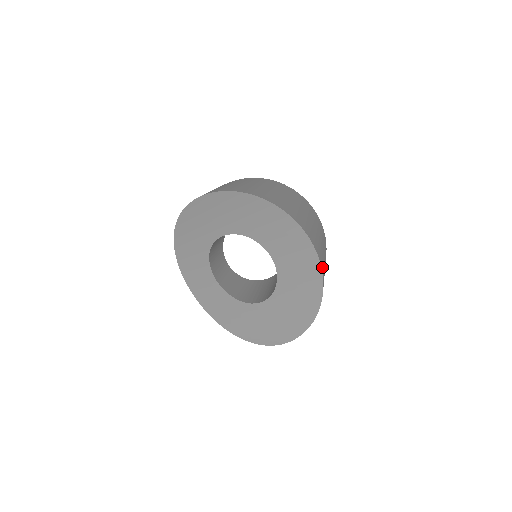
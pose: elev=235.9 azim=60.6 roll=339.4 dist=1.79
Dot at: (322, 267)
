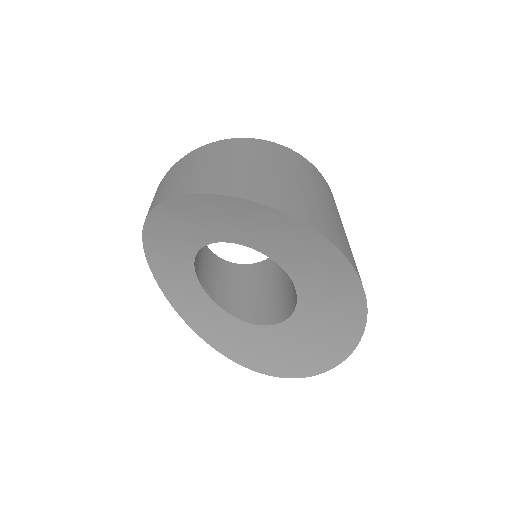
Dot at: occluded
